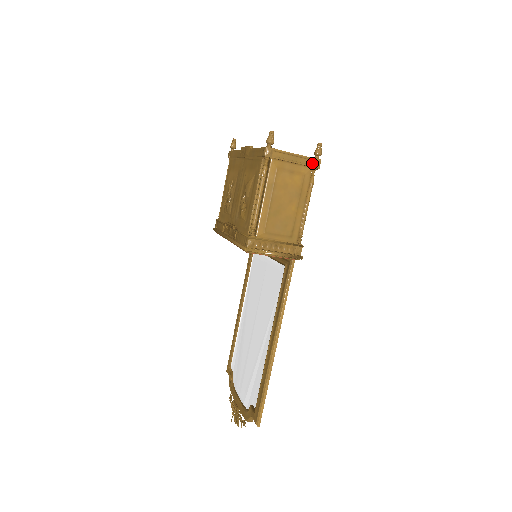
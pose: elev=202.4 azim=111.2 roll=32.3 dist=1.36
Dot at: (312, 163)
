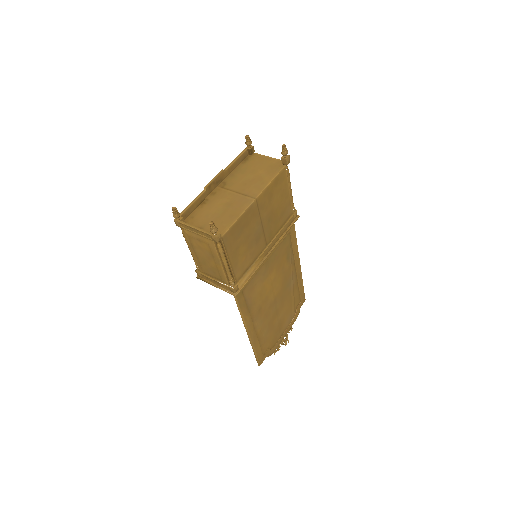
Dot at: (211, 237)
